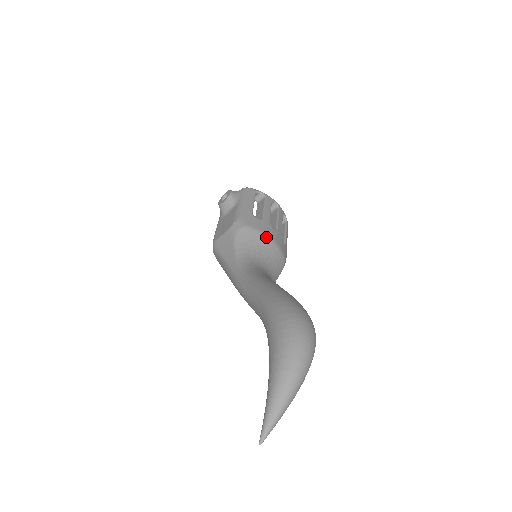
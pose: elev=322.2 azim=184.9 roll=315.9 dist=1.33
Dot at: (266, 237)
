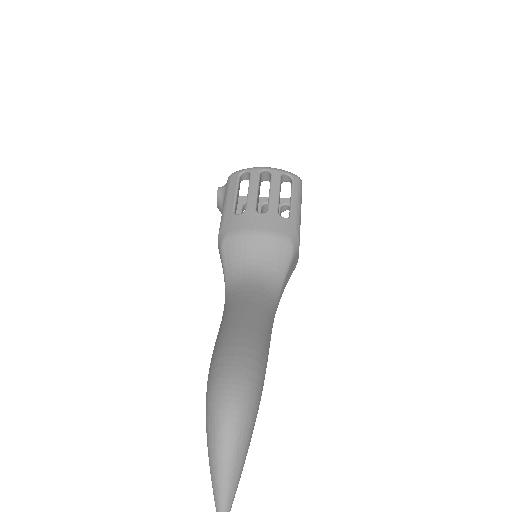
Dot at: (250, 234)
